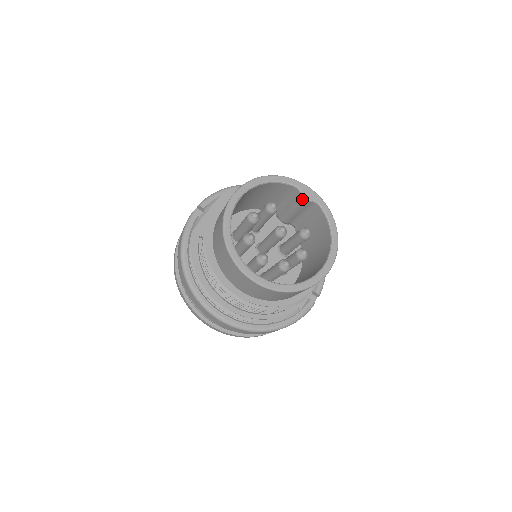
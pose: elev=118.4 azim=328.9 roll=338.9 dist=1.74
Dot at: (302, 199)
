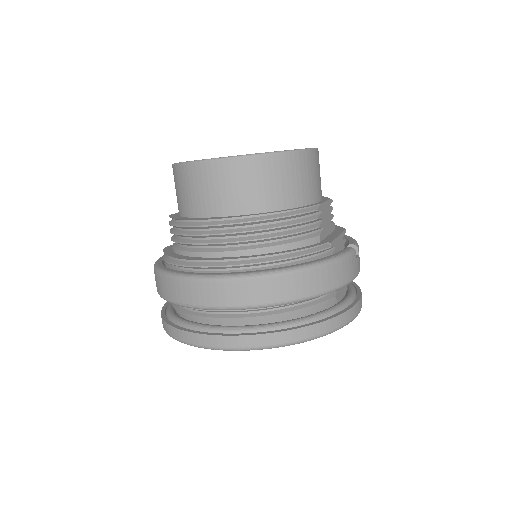
Dot at: occluded
